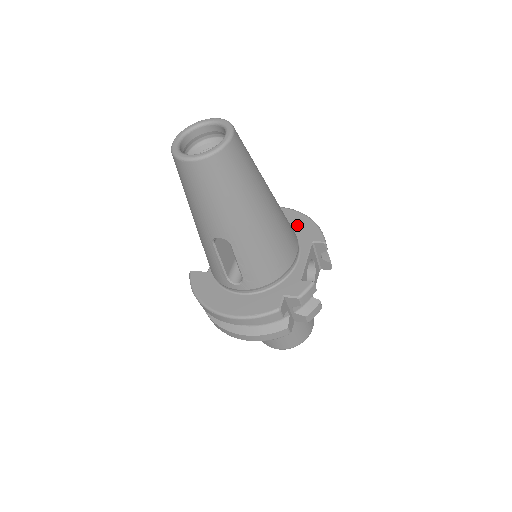
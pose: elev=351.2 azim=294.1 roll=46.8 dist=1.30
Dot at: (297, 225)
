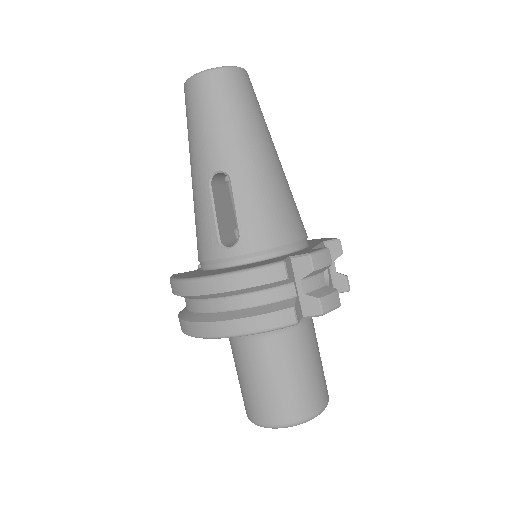
Dot at: occluded
